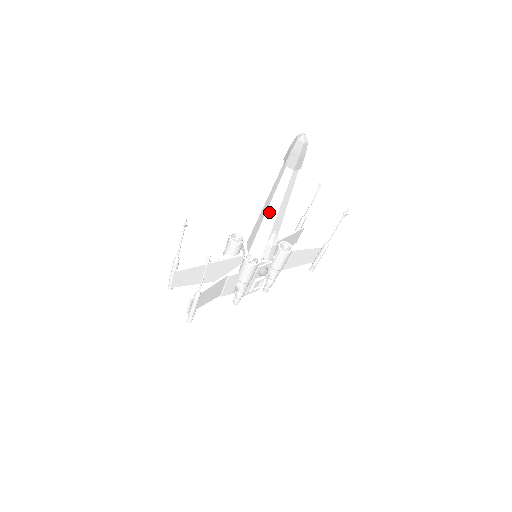
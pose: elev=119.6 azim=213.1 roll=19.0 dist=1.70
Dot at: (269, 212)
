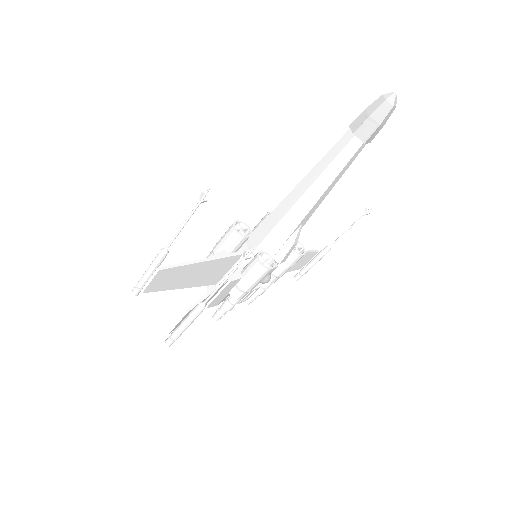
Dot at: (305, 197)
